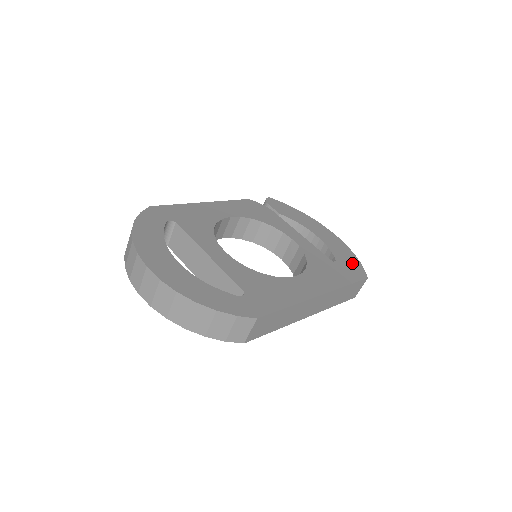
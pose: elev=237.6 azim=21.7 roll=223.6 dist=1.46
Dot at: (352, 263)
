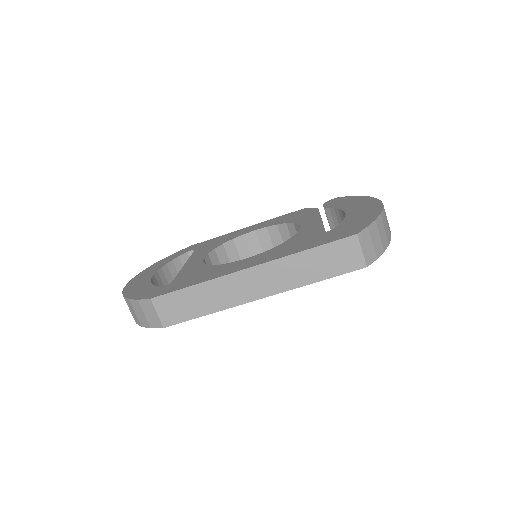
Dot at: (356, 225)
